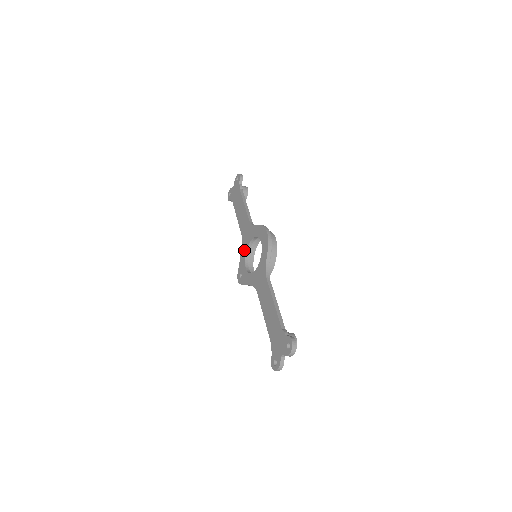
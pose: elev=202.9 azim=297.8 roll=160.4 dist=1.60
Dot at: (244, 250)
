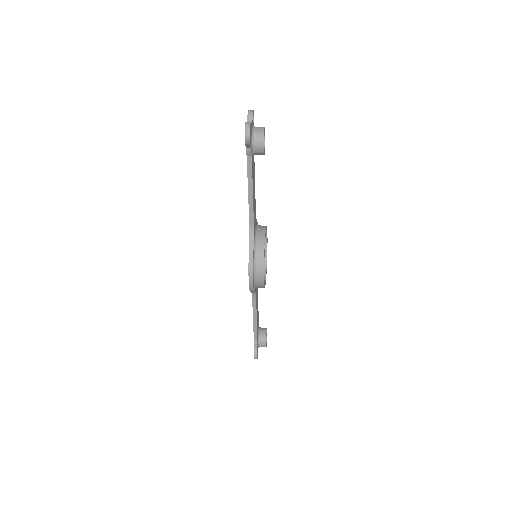
Dot at: occluded
